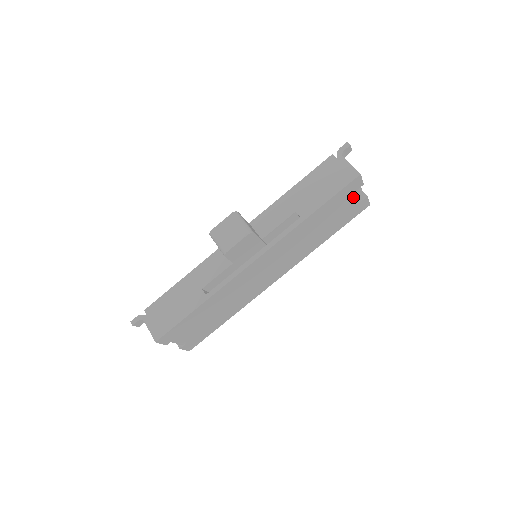
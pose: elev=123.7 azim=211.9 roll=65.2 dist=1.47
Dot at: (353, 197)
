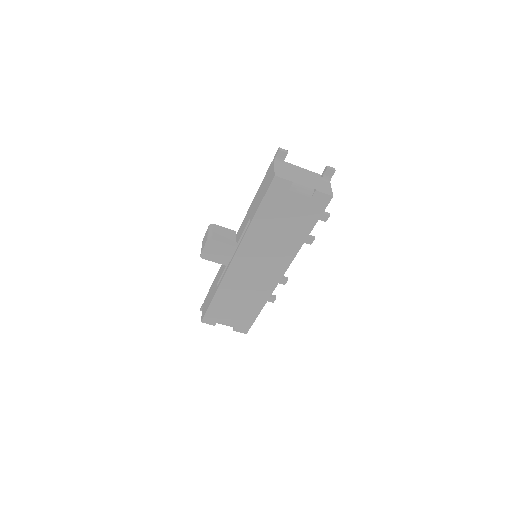
Dot at: (294, 195)
